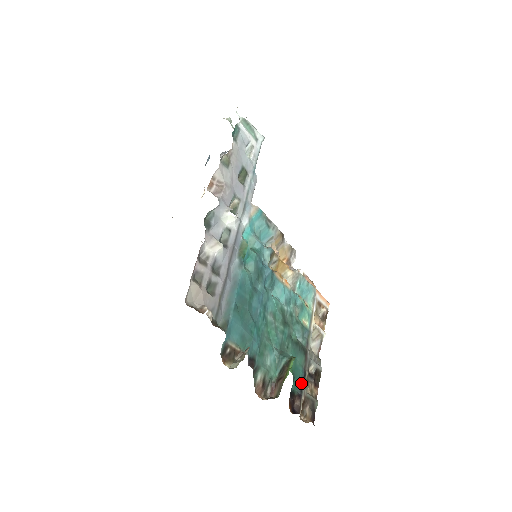
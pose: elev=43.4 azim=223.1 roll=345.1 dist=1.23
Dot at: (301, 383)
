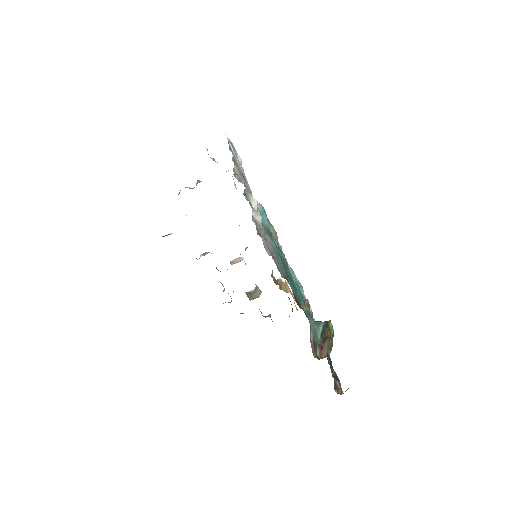
Dot at: (328, 357)
